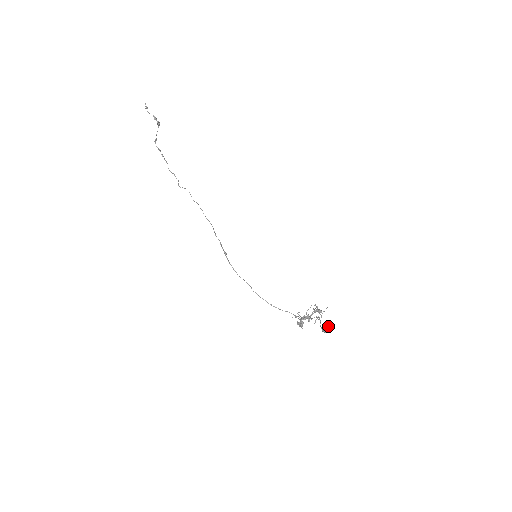
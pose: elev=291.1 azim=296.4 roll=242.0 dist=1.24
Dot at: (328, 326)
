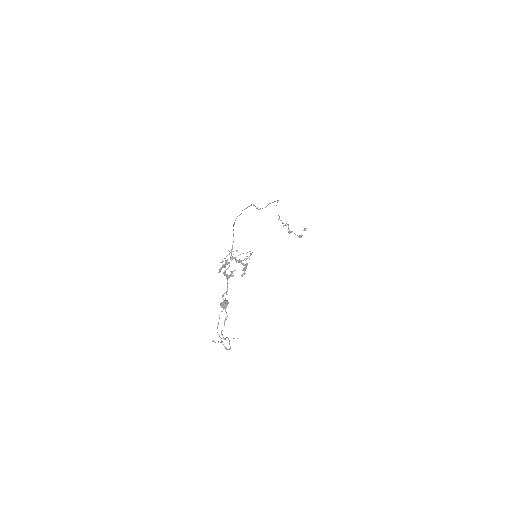
Dot at: occluded
